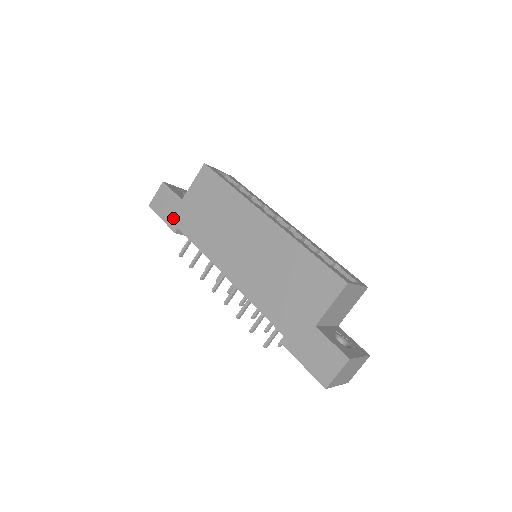
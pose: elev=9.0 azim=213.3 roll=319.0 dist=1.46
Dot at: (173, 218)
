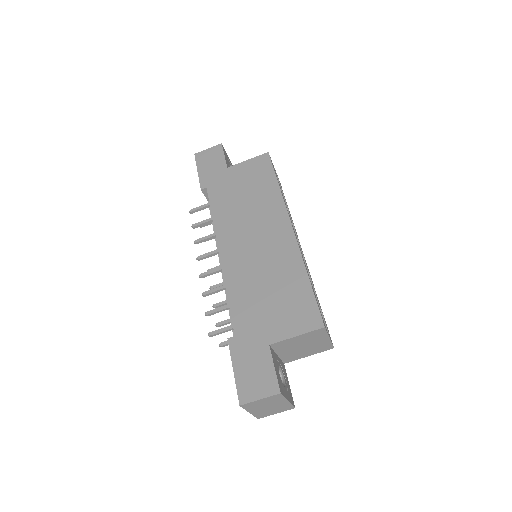
Dot at: (208, 177)
